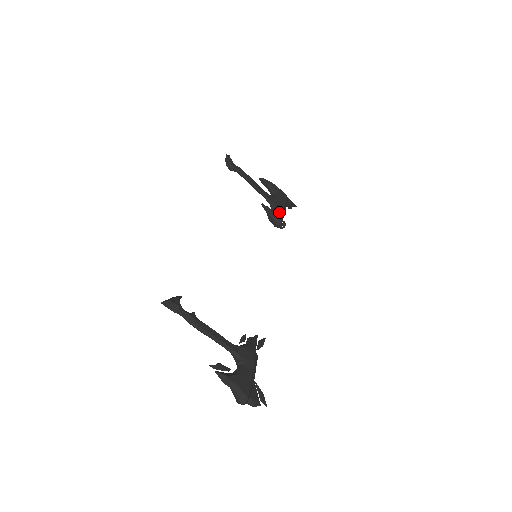
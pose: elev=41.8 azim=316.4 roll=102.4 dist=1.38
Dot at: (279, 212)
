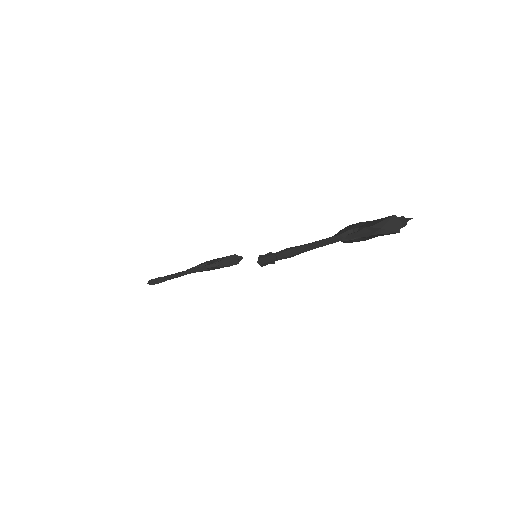
Dot at: occluded
